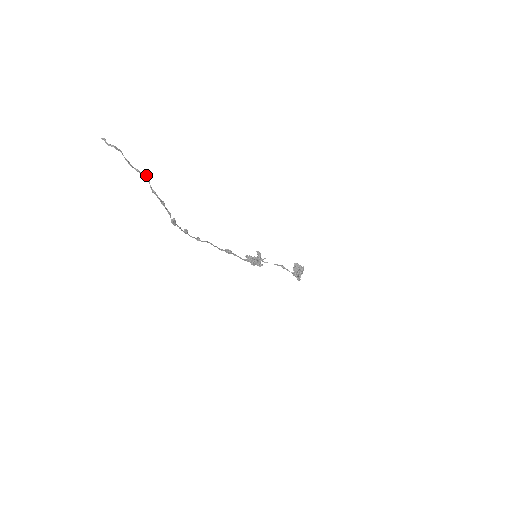
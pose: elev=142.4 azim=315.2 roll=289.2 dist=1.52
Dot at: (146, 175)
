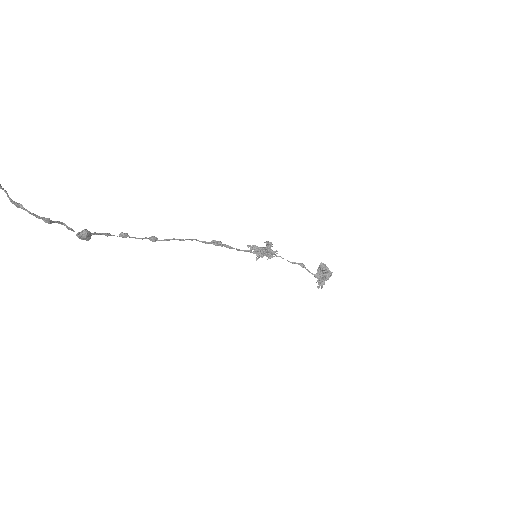
Dot at: out of frame
